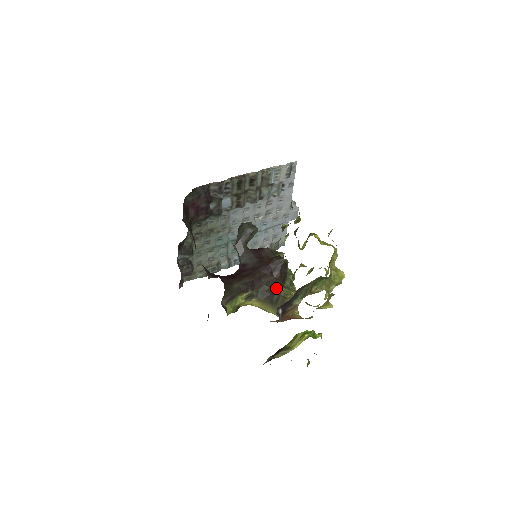
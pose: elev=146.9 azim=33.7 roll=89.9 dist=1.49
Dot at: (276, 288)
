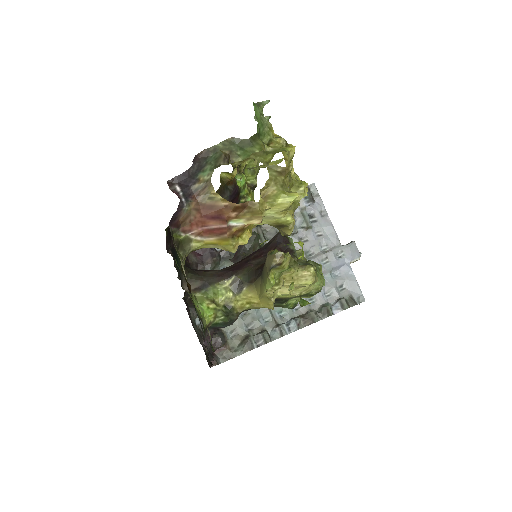
Dot at: occluded
